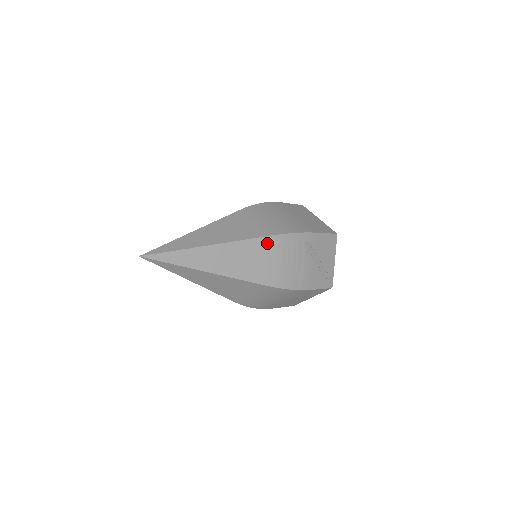
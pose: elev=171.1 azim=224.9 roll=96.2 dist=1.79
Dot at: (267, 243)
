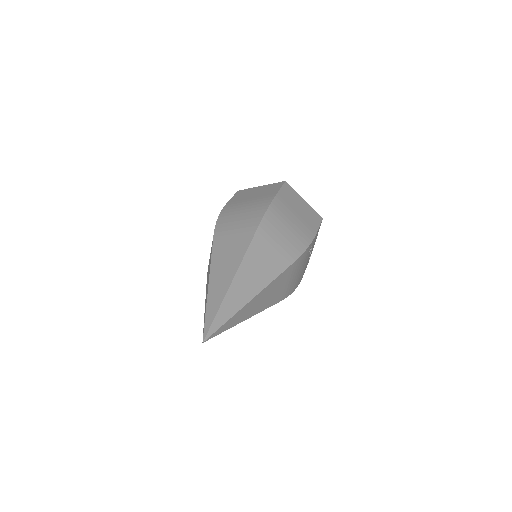
Dot at: (290, 270)
